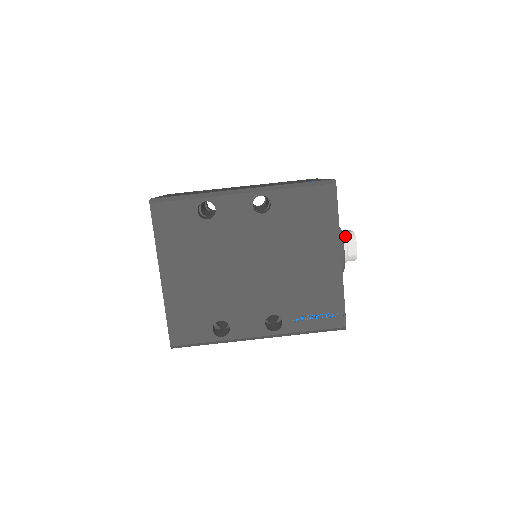
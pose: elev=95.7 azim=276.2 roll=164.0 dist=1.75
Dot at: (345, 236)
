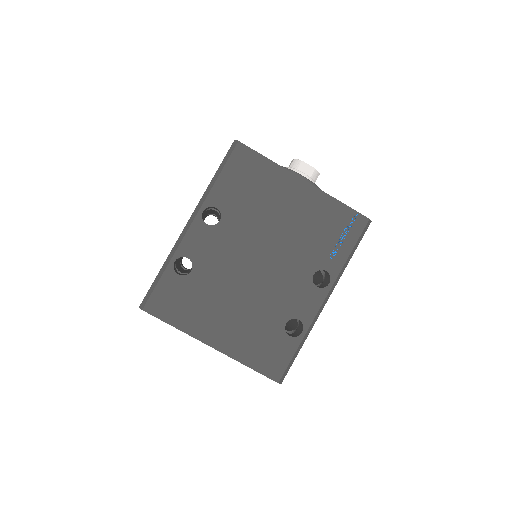
Dot at: (292, 168)
